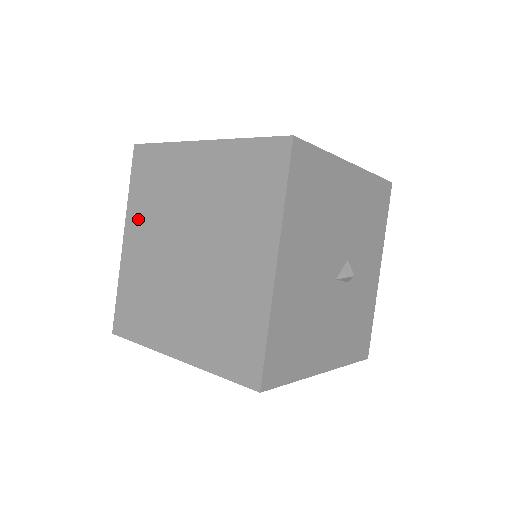
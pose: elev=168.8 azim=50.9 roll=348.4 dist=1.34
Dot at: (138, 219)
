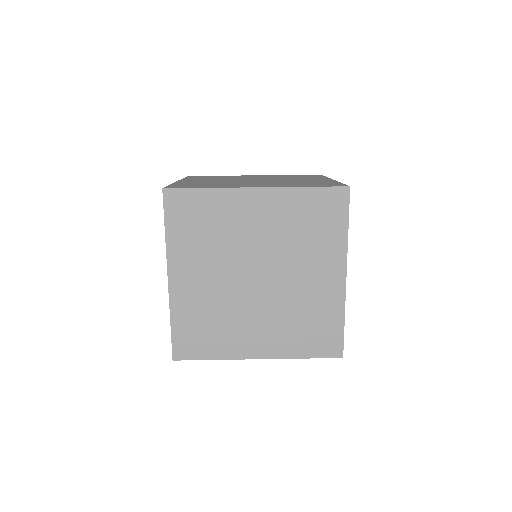
Dot at: (186, 258)
